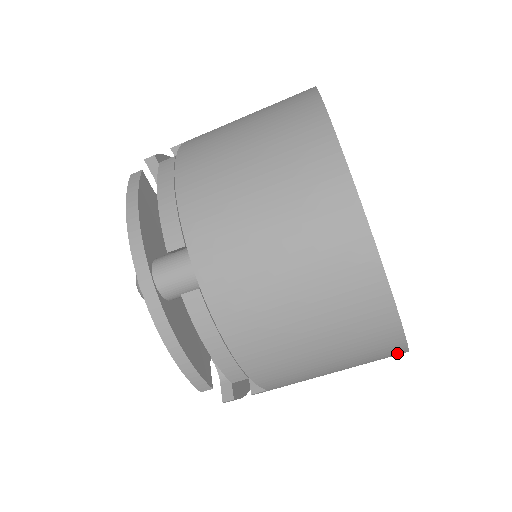
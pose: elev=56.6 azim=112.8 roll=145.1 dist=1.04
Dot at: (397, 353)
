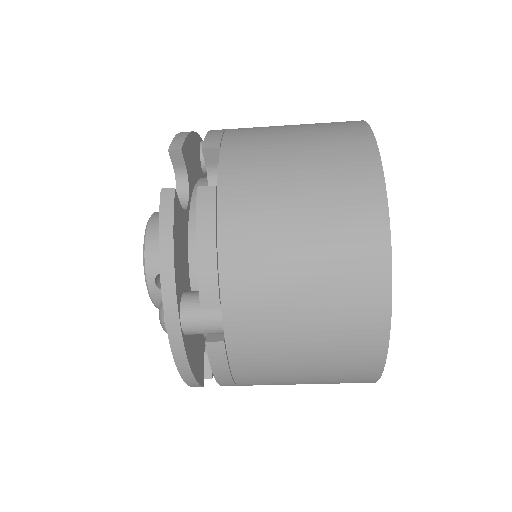
Dot at: occluded
